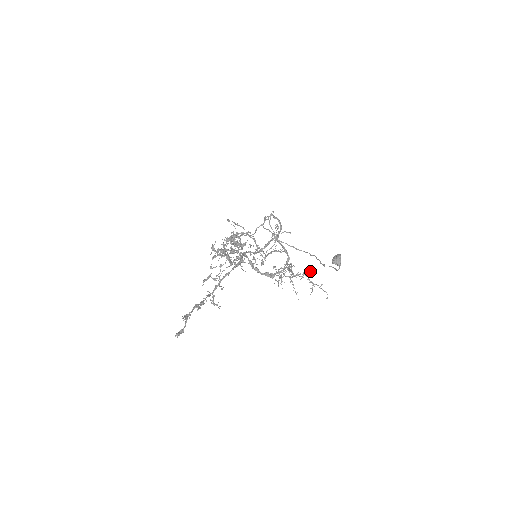
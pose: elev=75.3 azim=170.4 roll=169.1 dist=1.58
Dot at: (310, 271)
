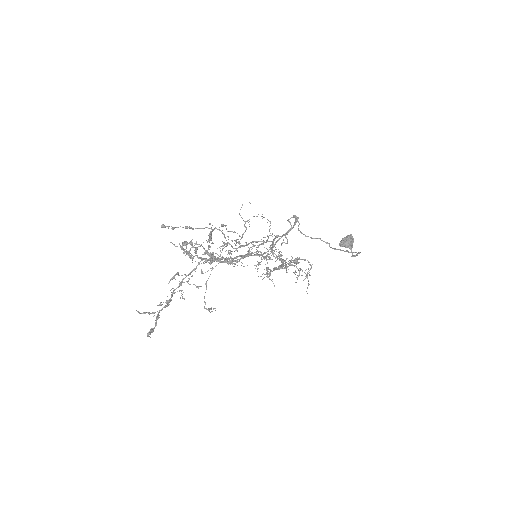
Dot at: (270, 249)
